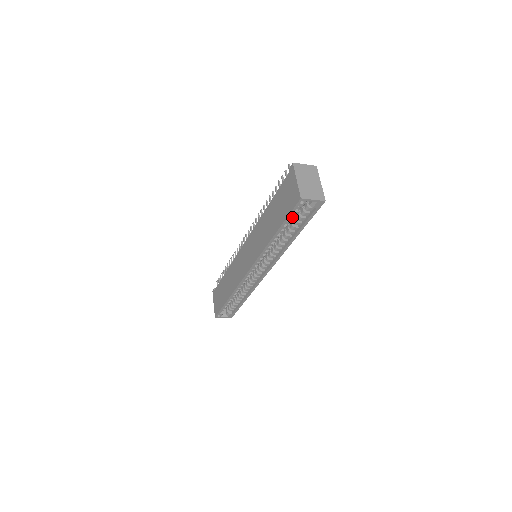
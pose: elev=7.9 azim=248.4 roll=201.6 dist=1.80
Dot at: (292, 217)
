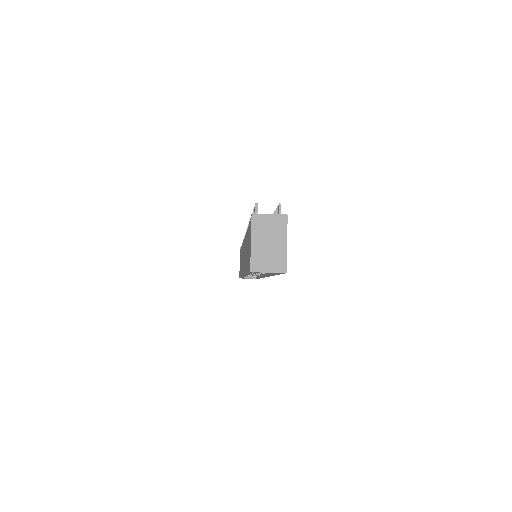
Dot at: occluded
